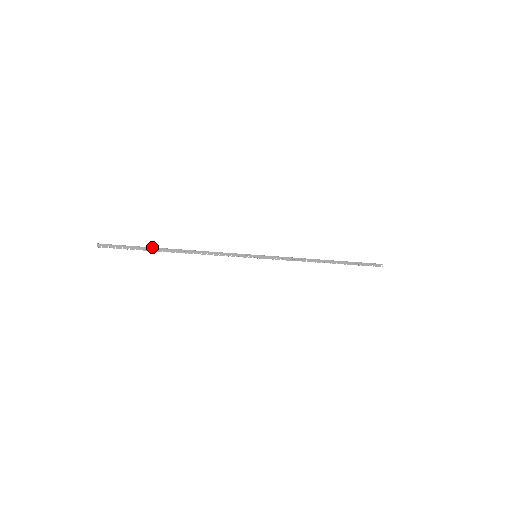
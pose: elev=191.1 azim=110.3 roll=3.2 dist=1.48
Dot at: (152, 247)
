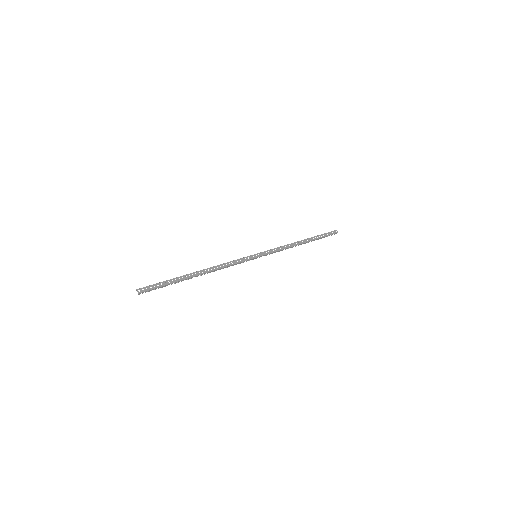
Dot at: (182, 280)
